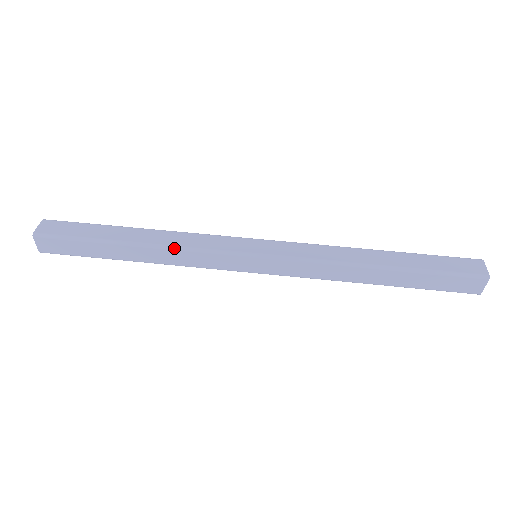
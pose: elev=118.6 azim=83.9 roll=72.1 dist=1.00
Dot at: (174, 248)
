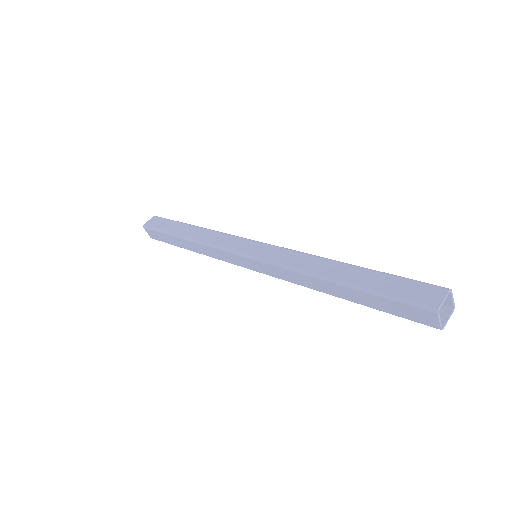
Dot at: (202, 243)
